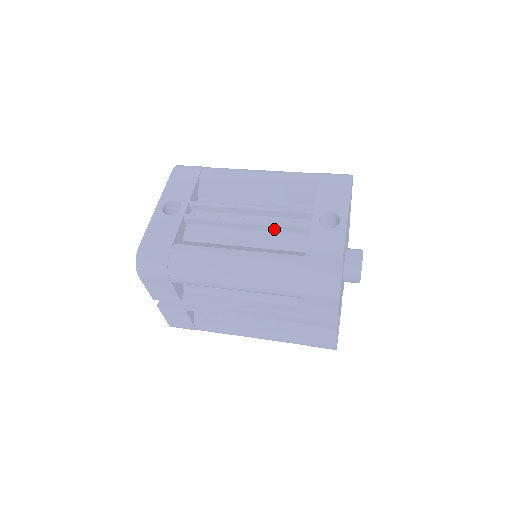
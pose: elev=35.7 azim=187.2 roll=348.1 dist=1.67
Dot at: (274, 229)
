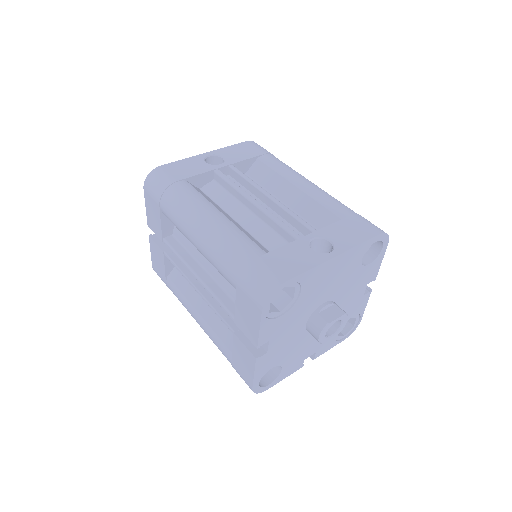
Dot at: (271, 224)
